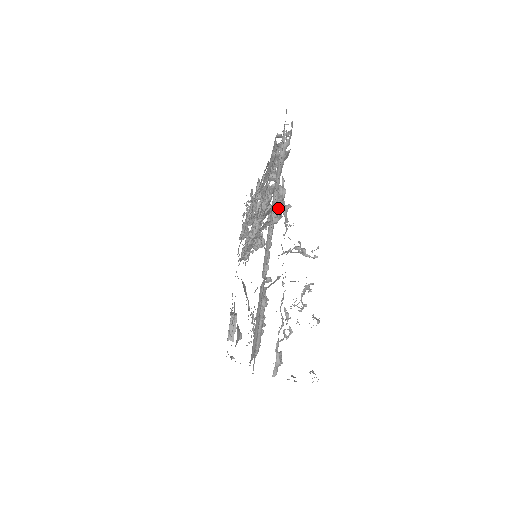
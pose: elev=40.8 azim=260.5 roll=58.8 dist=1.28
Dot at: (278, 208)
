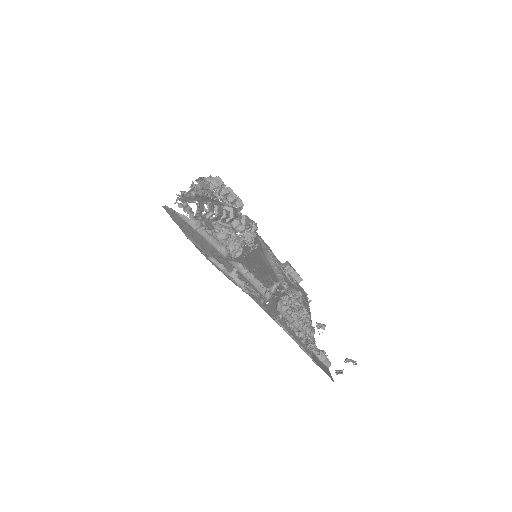
Dot at: (233, 246)
